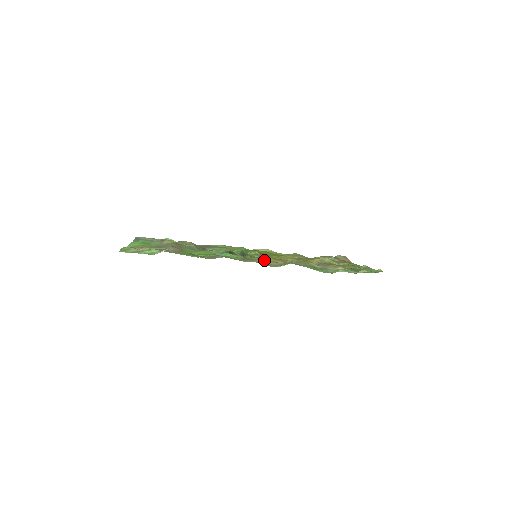
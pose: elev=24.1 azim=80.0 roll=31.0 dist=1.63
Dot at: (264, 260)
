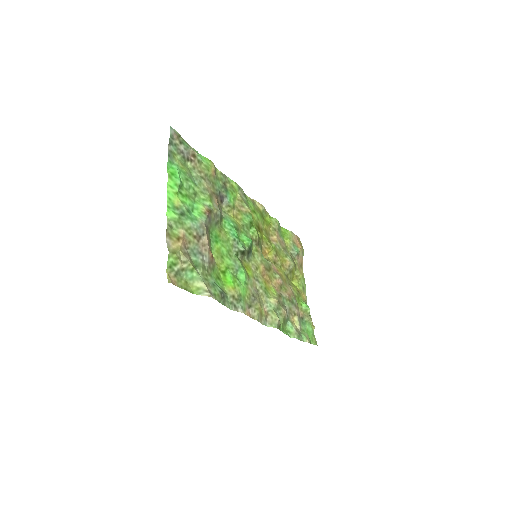
Dot at: (259, 271)
